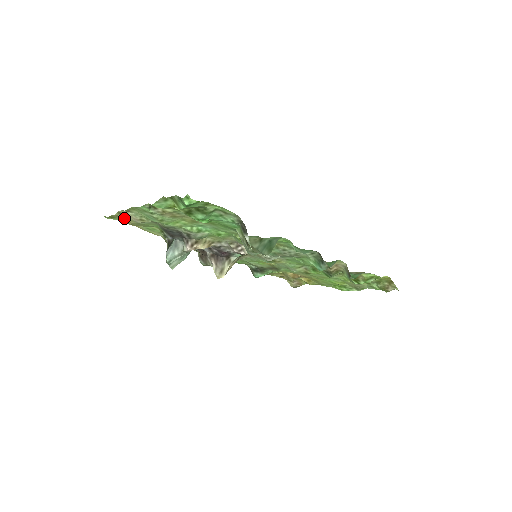
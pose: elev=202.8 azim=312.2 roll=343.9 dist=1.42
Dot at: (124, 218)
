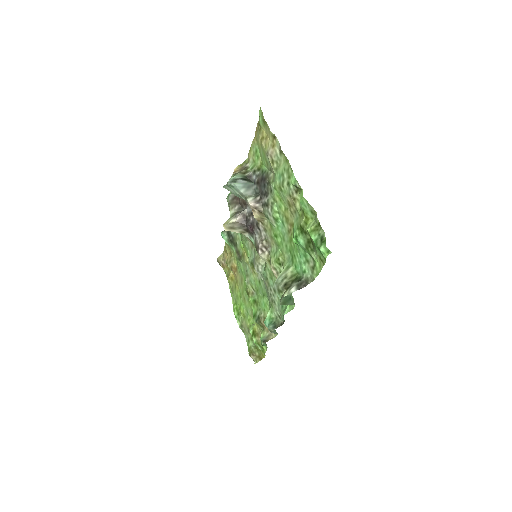
Dot at: (266, 134)
